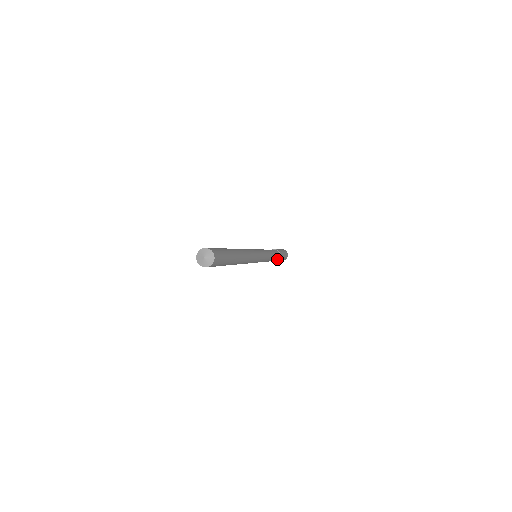
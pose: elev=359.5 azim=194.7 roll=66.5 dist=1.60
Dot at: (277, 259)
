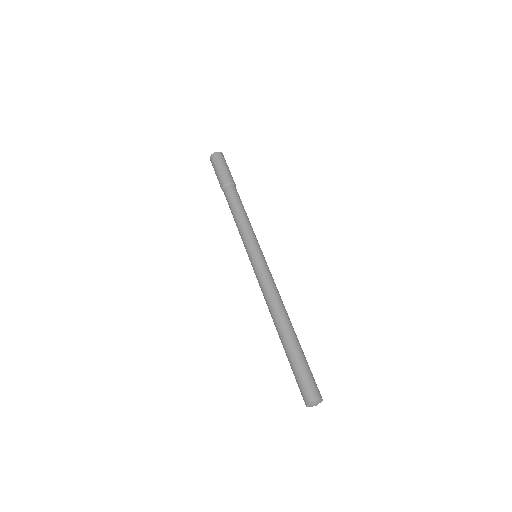
Dot at: occluded
